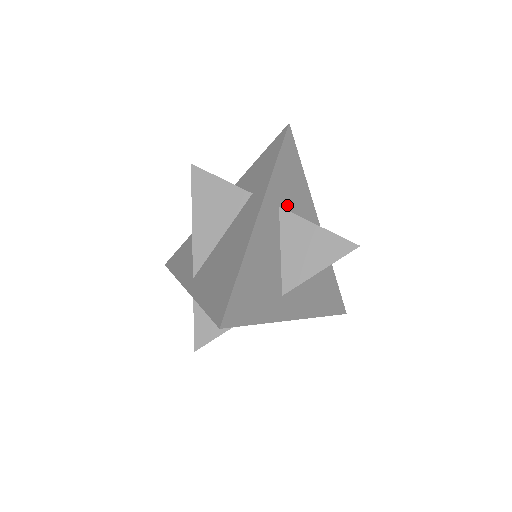
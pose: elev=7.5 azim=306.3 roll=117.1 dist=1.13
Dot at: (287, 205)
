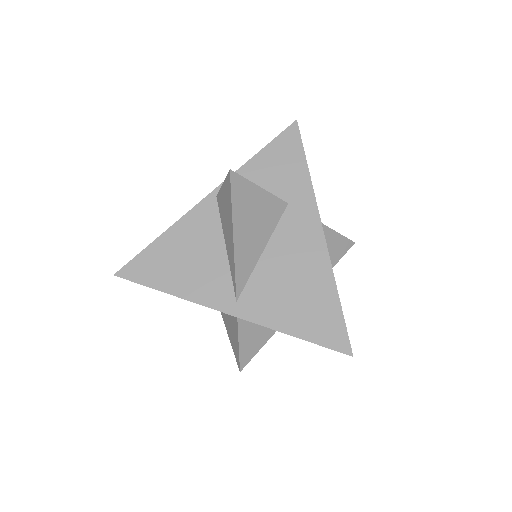
Dot at: occluded
